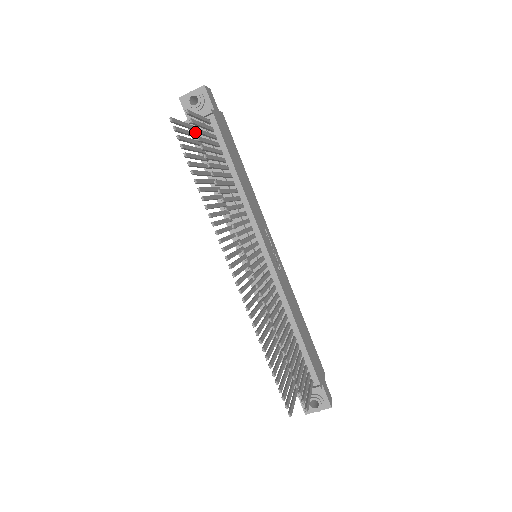
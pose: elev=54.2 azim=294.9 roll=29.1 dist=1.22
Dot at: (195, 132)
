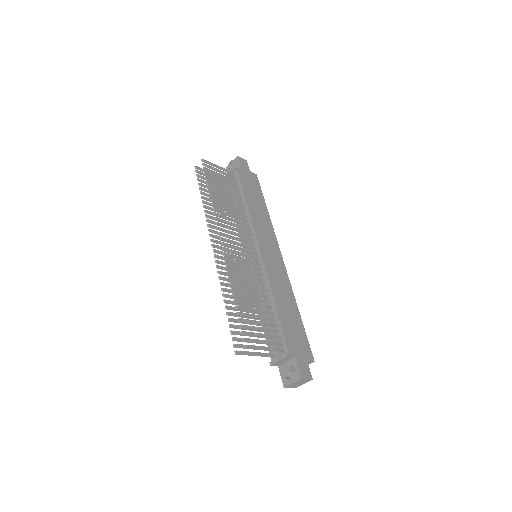
Dot at: (205, 170)
